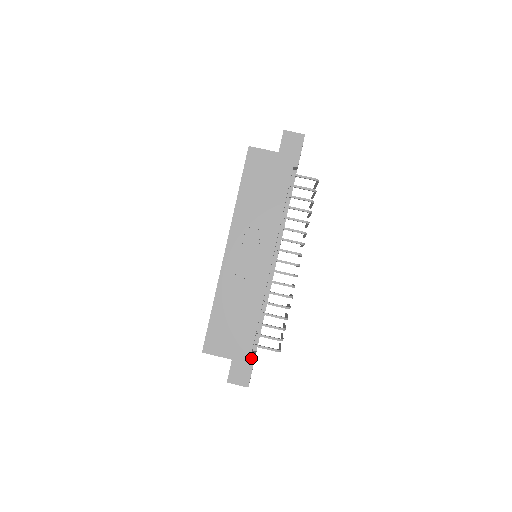
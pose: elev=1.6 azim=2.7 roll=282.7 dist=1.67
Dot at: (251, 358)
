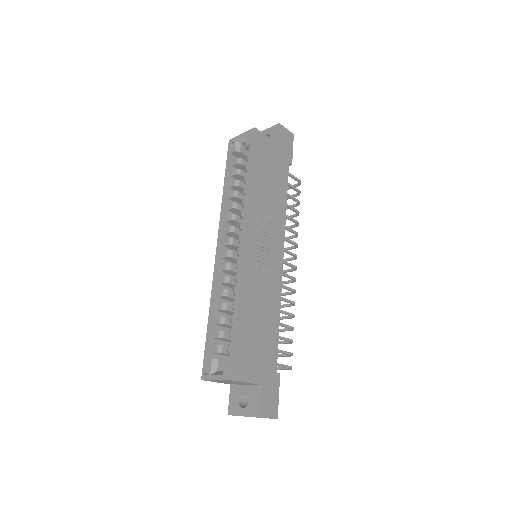
Dot at: (277, 379)
